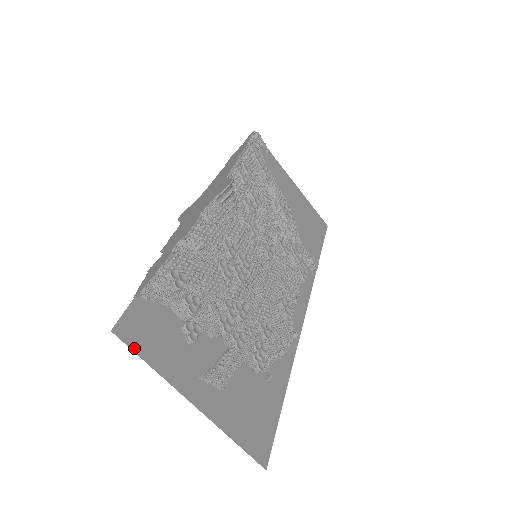
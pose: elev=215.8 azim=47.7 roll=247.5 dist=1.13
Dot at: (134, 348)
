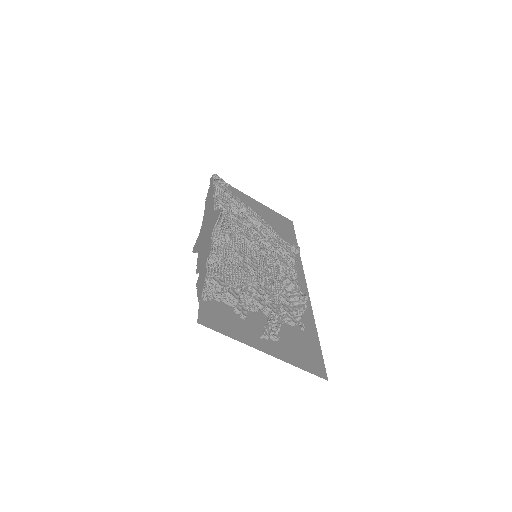
Dot at: (215, 329)
